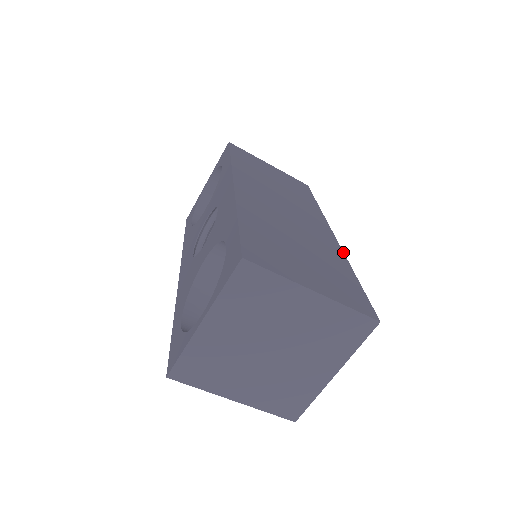
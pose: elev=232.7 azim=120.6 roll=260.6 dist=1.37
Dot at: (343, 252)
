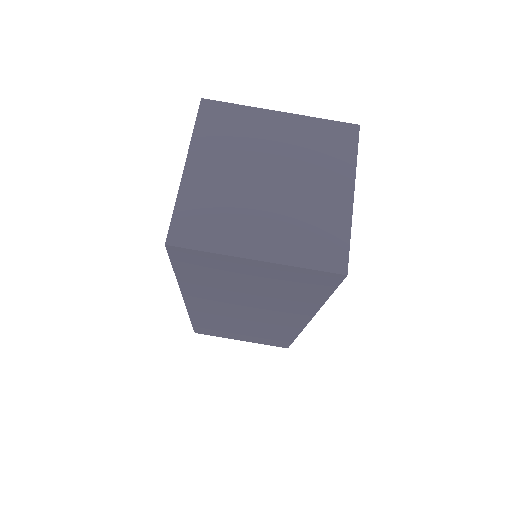
Dot at: occluded
